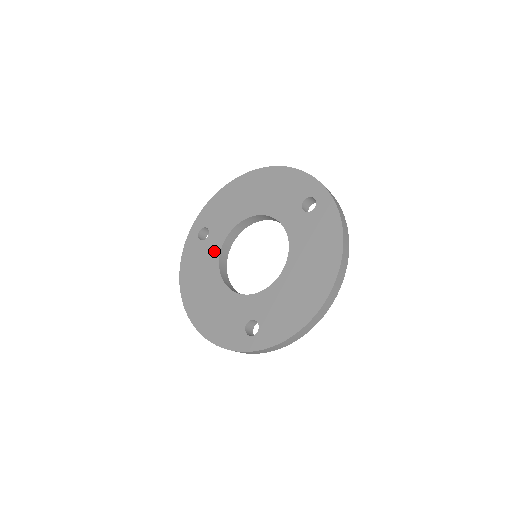
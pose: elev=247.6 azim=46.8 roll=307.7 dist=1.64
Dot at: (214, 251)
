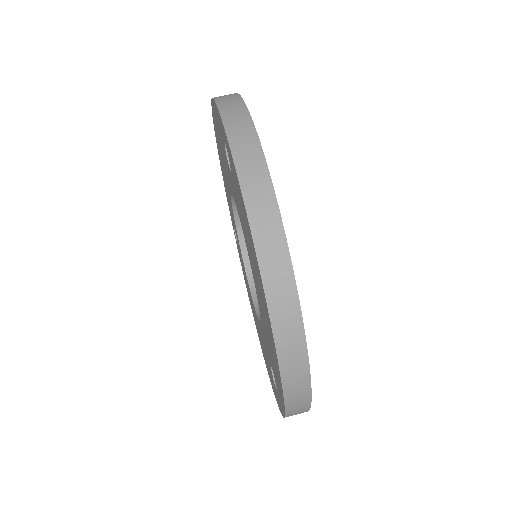
Dot at: occluded
